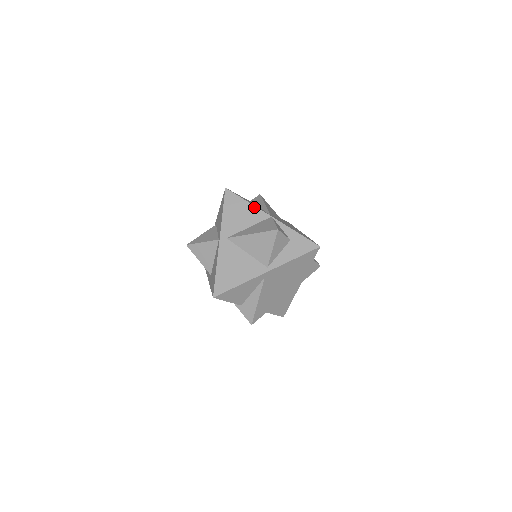
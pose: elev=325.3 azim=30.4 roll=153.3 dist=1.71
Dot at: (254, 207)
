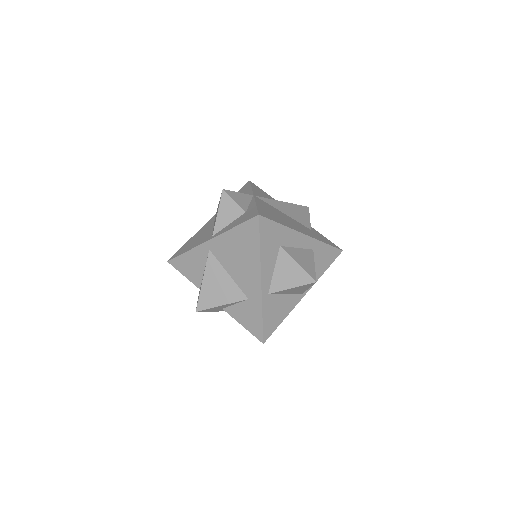
Dot at: (251, 190)
